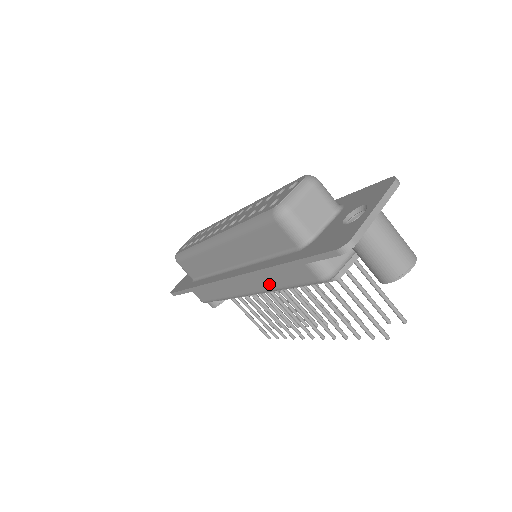
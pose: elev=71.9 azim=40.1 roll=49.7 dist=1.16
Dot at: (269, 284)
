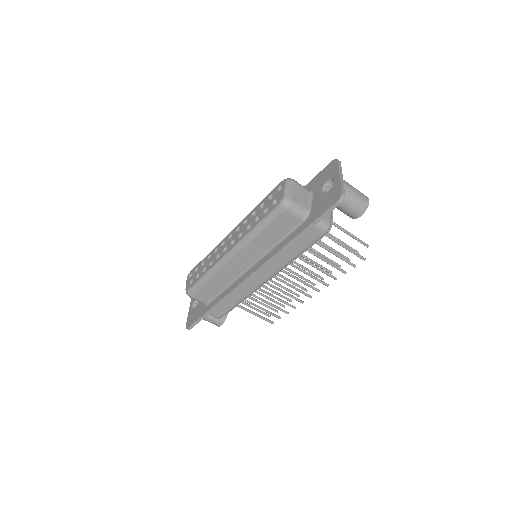
Dot at: (285, 260)
